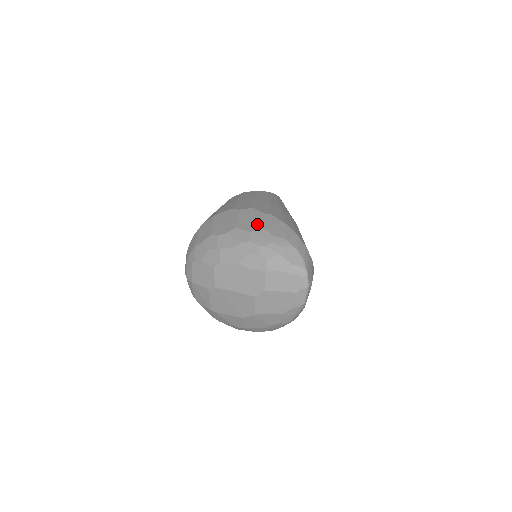
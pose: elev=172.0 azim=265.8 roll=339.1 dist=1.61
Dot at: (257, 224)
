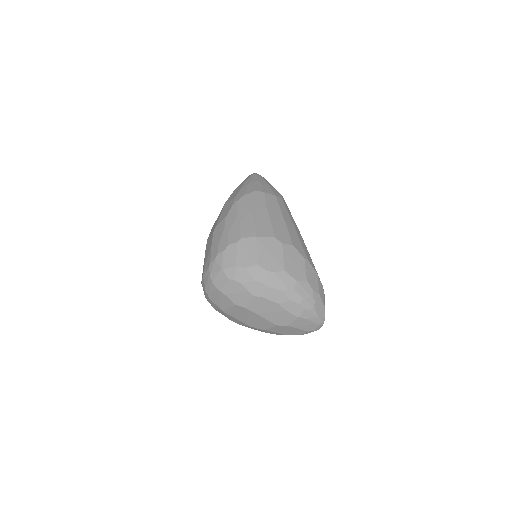
Dot at: (301, 272)
